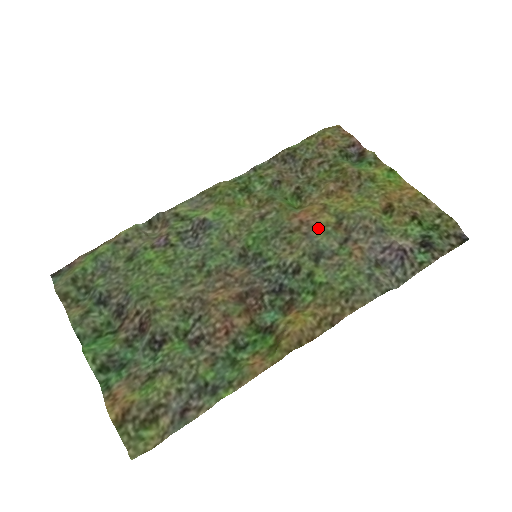
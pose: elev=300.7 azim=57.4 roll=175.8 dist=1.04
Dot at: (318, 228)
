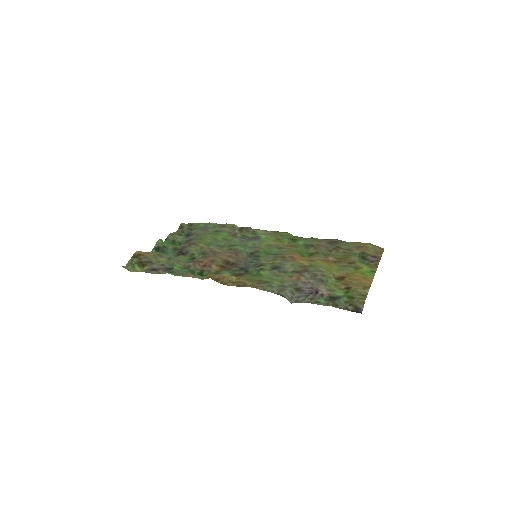
Dot at: (294, 262)
